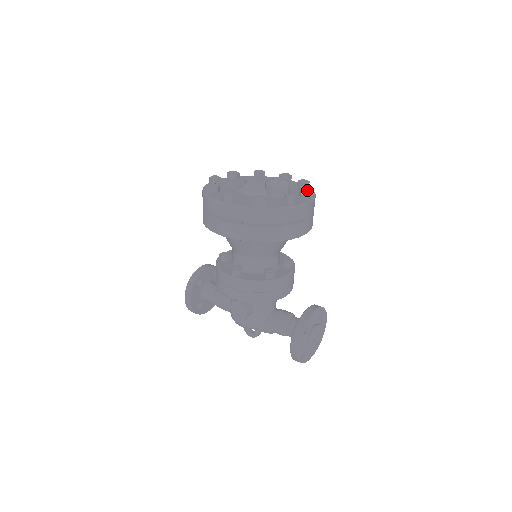
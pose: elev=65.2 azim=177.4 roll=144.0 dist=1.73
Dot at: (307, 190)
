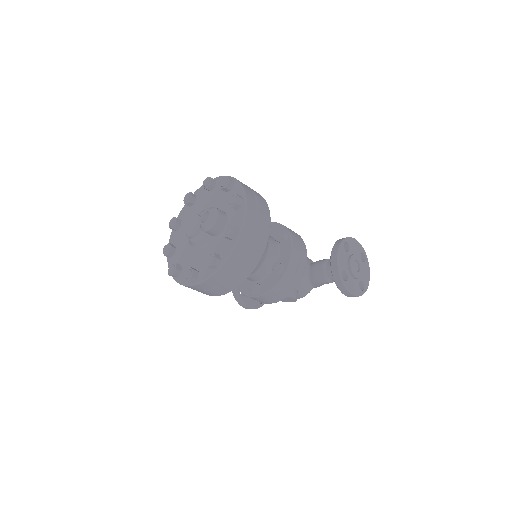
Dot at: (234, 203)
